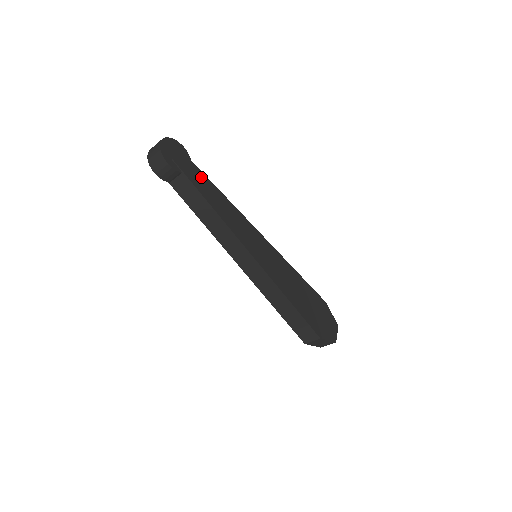
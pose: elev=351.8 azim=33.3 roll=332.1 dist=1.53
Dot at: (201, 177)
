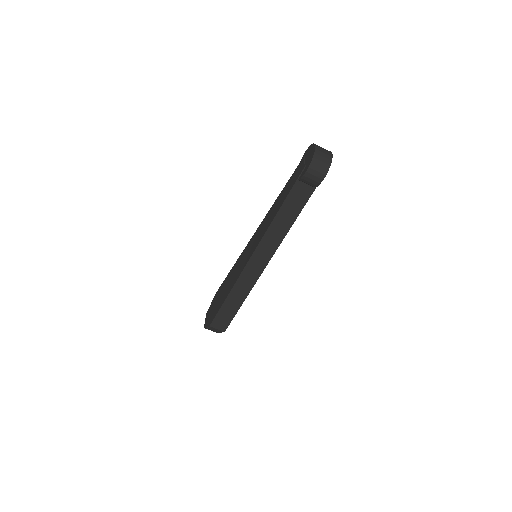
Dot at: occluded
